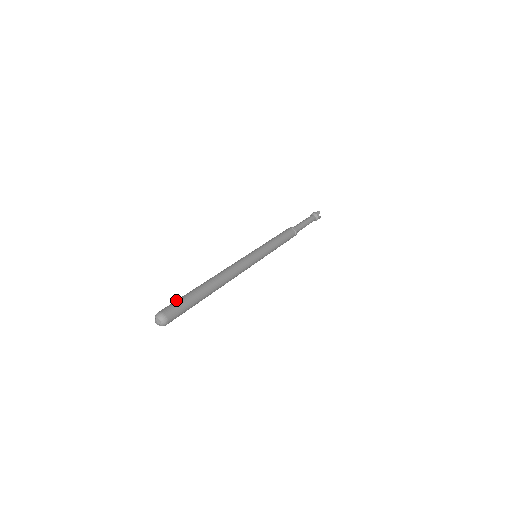
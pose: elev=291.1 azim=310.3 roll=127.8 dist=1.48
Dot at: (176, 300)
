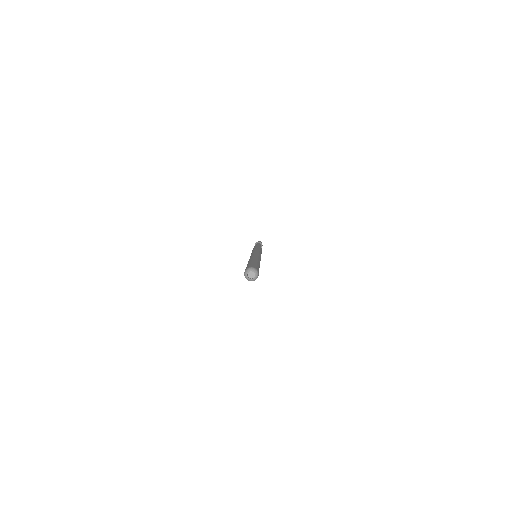
Dot at: (248, 264)
